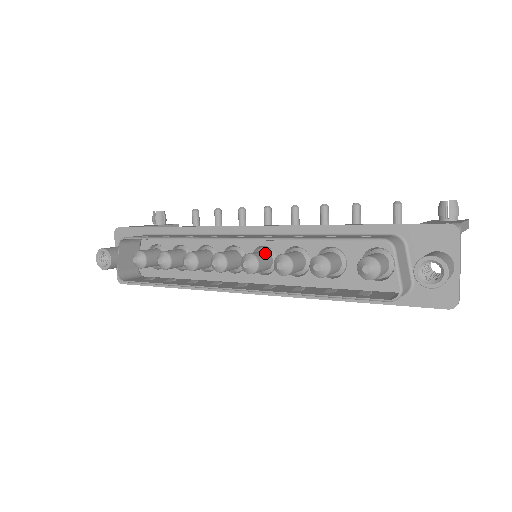
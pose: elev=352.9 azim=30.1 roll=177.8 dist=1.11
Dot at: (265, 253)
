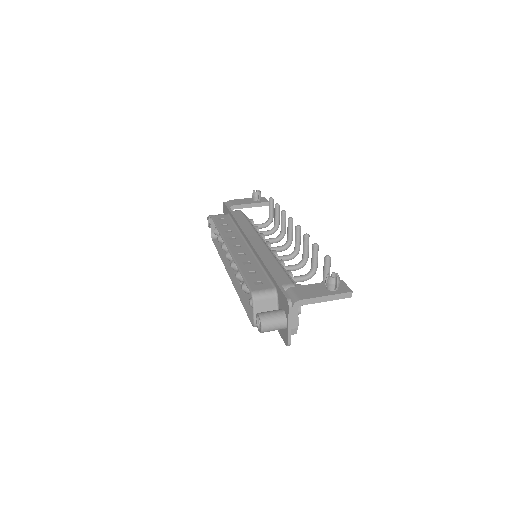
Dot at: occluded
